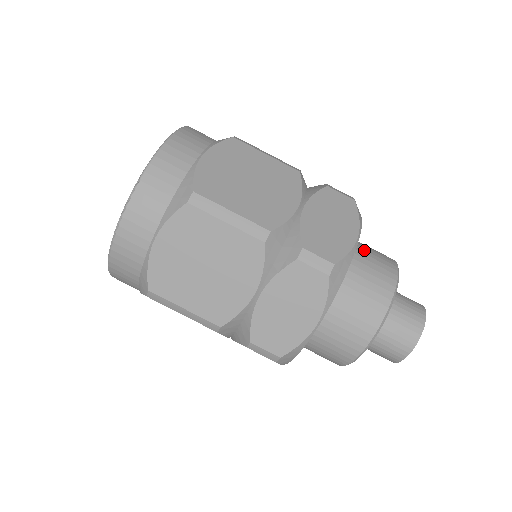
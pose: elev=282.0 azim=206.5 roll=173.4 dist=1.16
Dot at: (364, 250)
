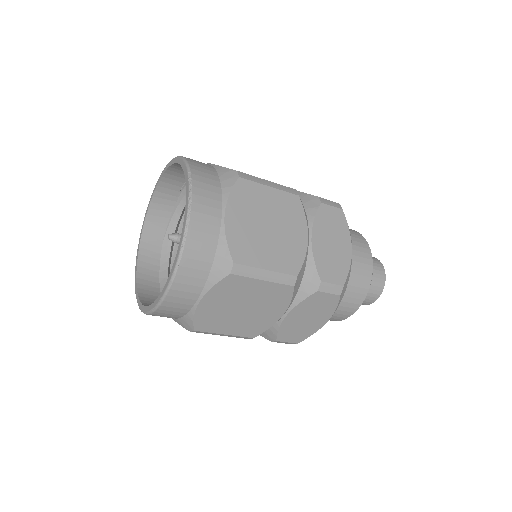
Dot at: occluded
